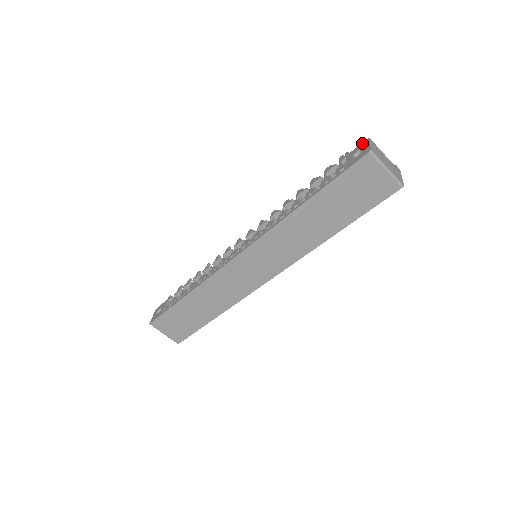
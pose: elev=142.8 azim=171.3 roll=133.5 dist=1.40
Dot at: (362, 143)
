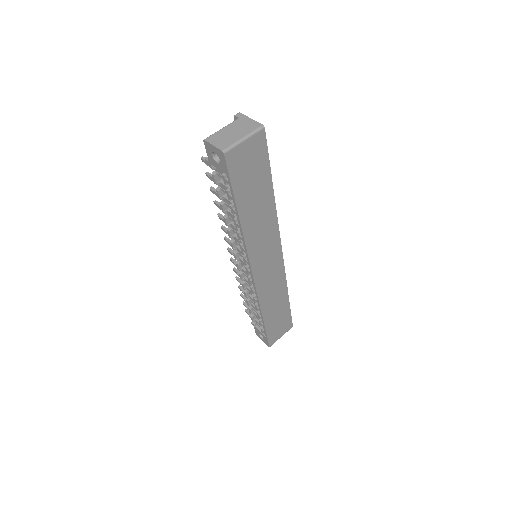
Dot at: (205, 148)
